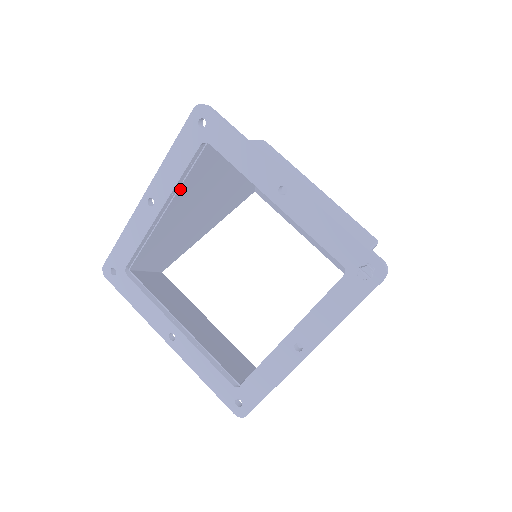
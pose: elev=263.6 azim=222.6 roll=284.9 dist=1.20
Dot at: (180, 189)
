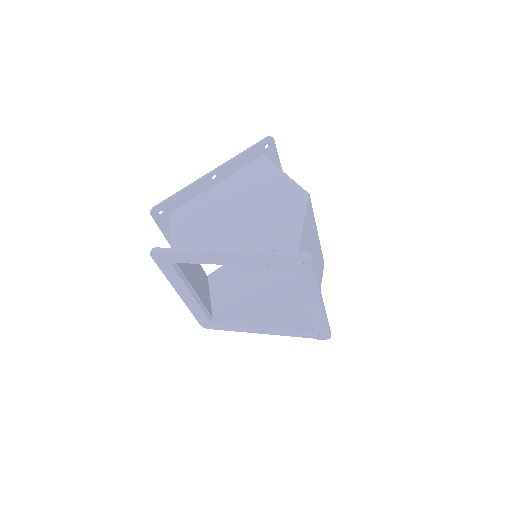
Dot at: occluded
